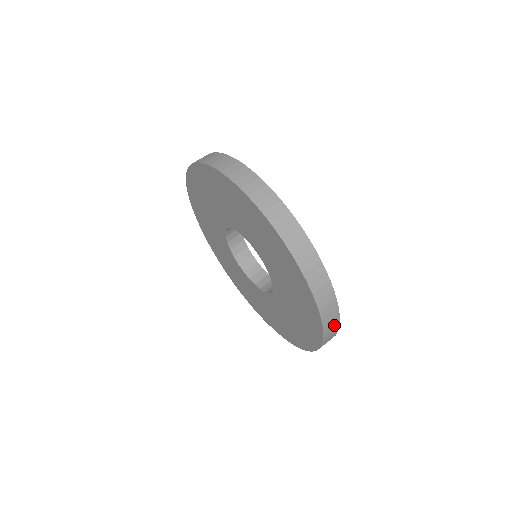
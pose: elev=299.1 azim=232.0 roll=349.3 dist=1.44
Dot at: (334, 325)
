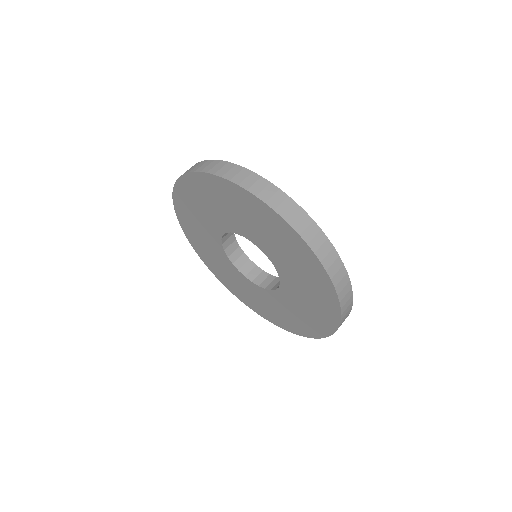
Dot at: (331, 255)
